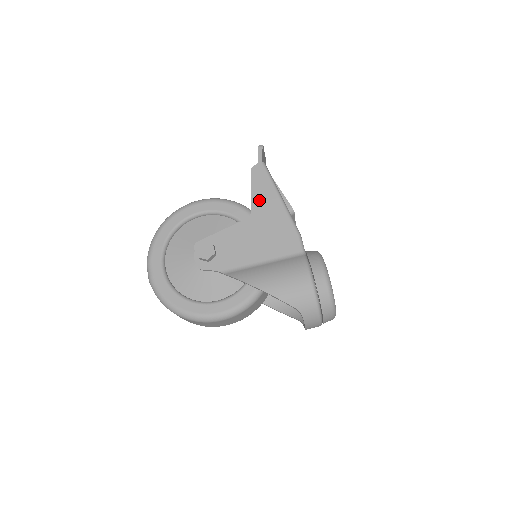
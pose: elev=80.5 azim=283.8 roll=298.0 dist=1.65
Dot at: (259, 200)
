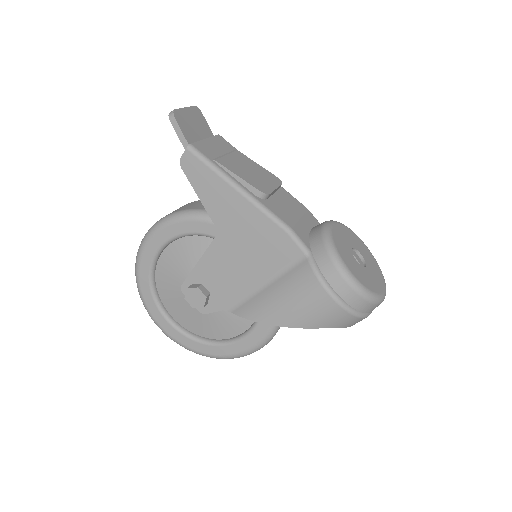
Dot at: (215, 205)
